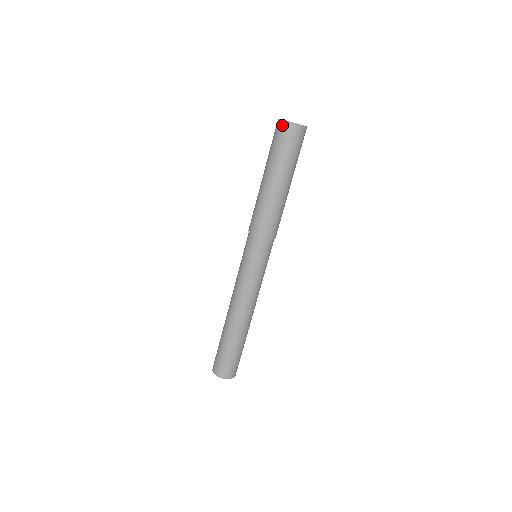
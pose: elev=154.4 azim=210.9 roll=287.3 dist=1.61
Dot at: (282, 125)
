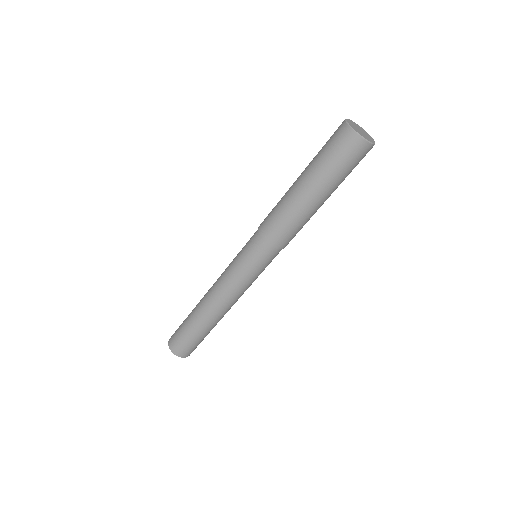
Dot at: (344, 129)
